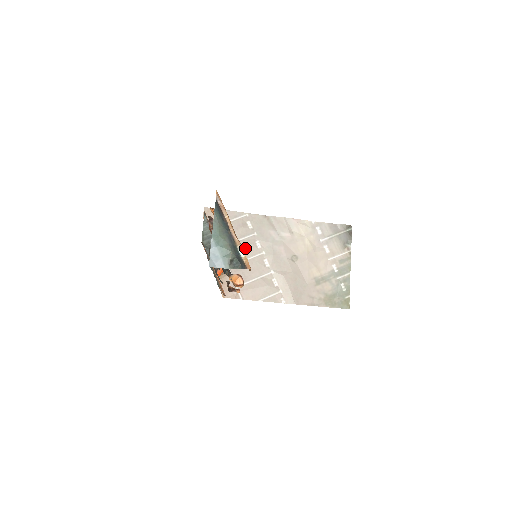
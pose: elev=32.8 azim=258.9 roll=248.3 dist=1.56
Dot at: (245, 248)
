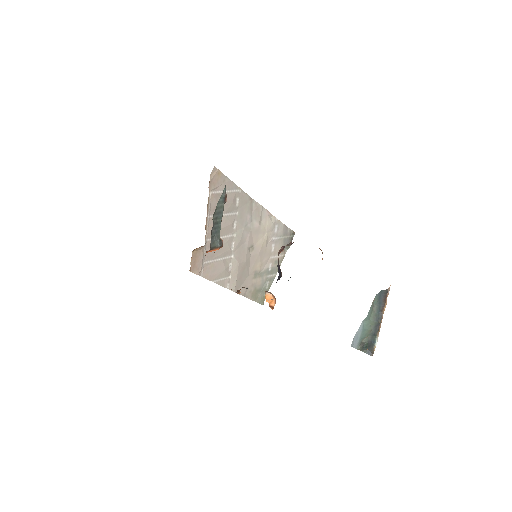
Dot at: (225, 225)
